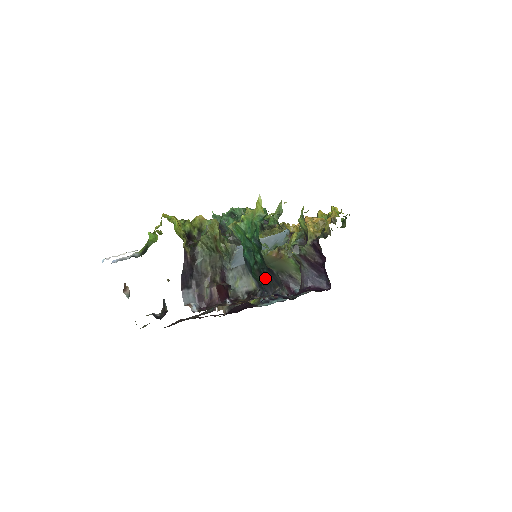
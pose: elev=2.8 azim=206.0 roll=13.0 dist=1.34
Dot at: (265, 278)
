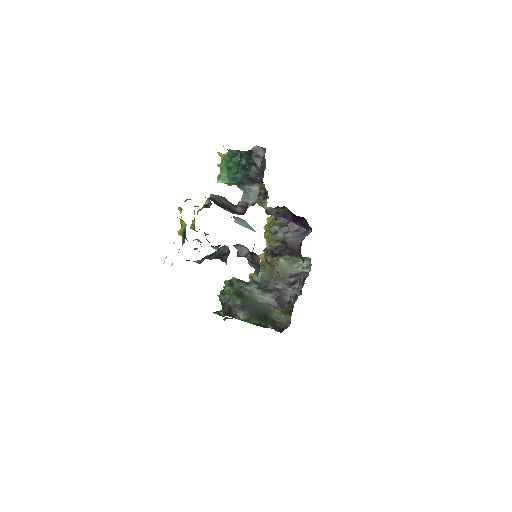
Dot at: (255, 161)
